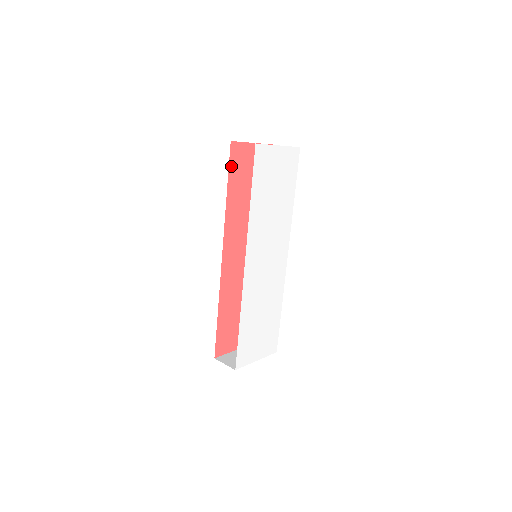
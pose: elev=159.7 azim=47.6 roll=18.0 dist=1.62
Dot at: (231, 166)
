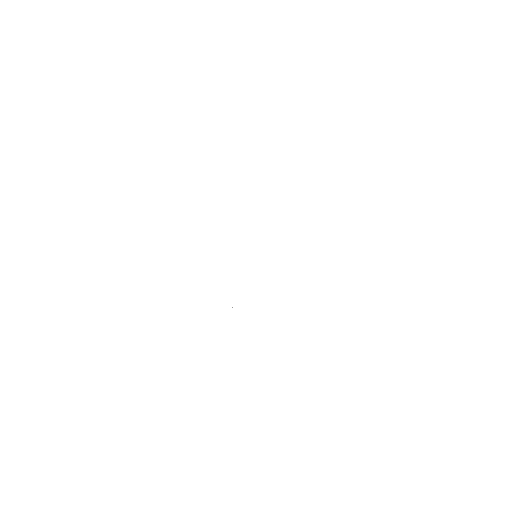
Dot at: occluded
